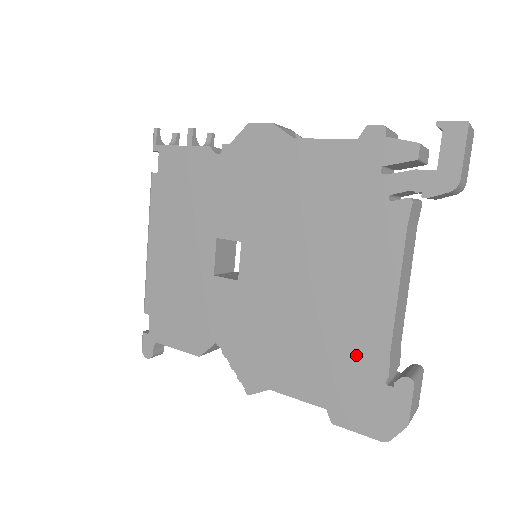
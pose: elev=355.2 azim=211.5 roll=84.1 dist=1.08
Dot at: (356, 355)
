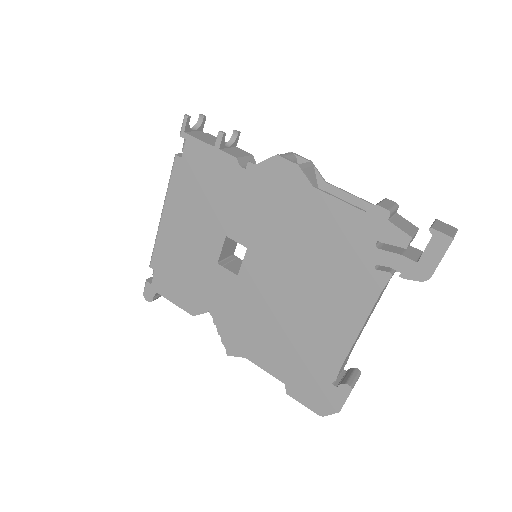
Dot at: (317, 359)
